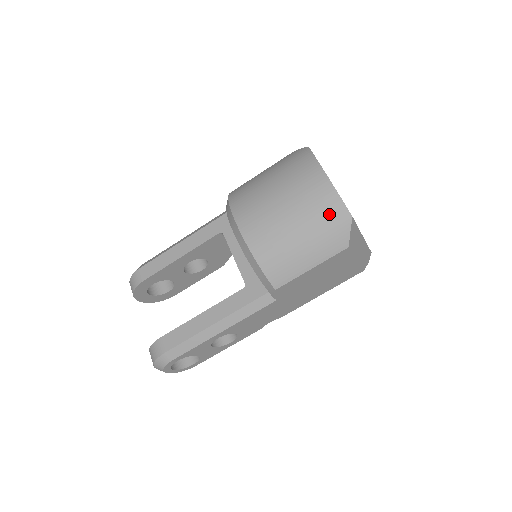
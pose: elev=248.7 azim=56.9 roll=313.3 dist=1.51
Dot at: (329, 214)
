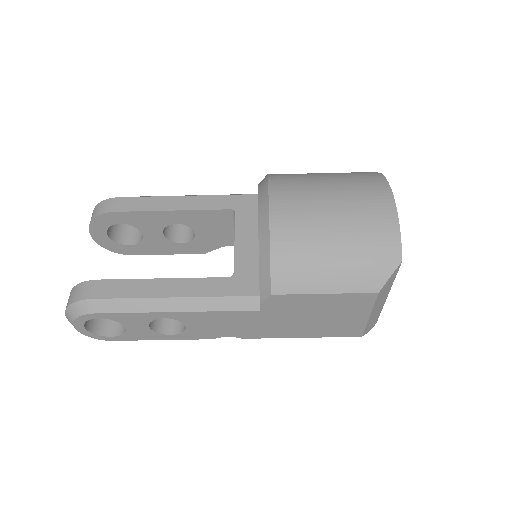
Dot at: (379, 244)
